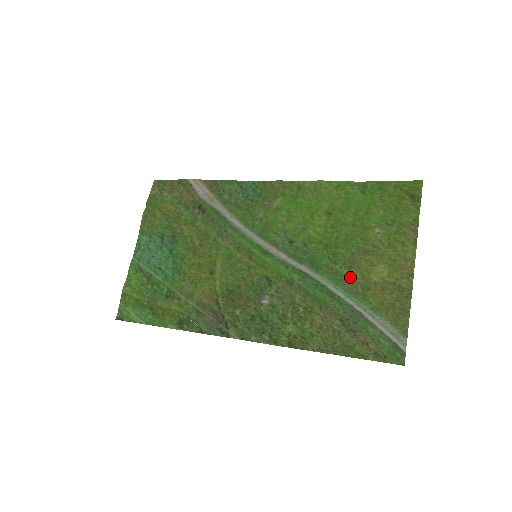
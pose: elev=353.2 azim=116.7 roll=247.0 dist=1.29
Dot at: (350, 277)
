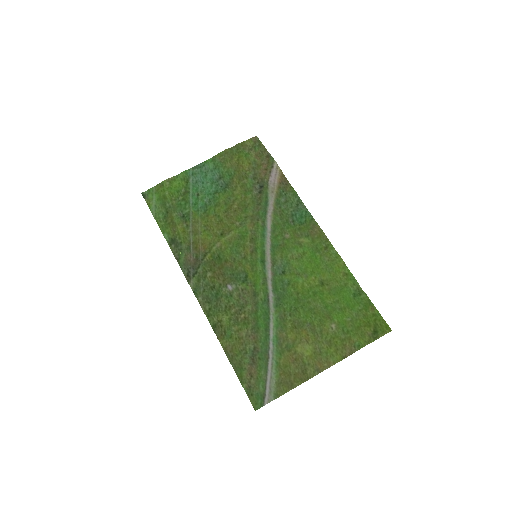
Dot at: (288, 332)
